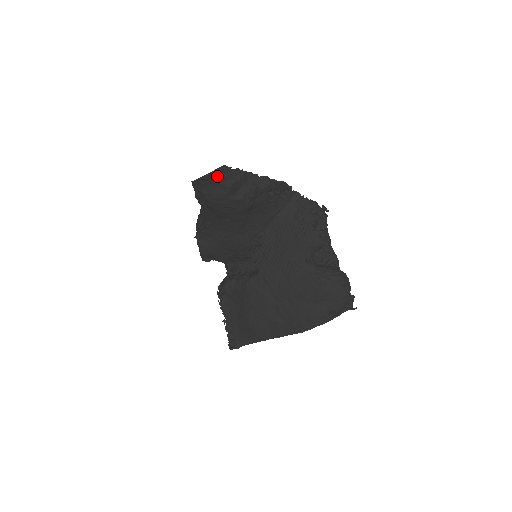
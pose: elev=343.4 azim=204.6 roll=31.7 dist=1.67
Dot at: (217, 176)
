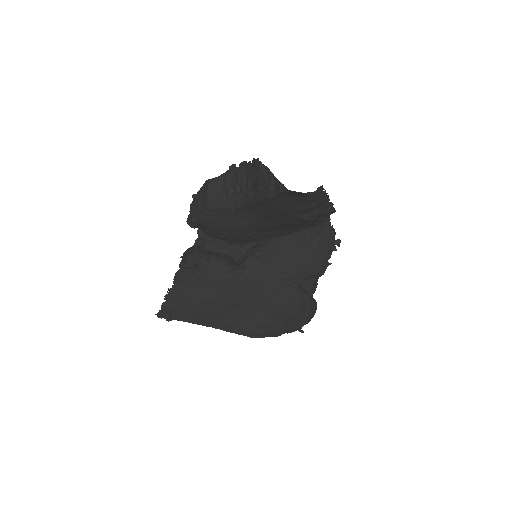
Dot at: (313, 196)
